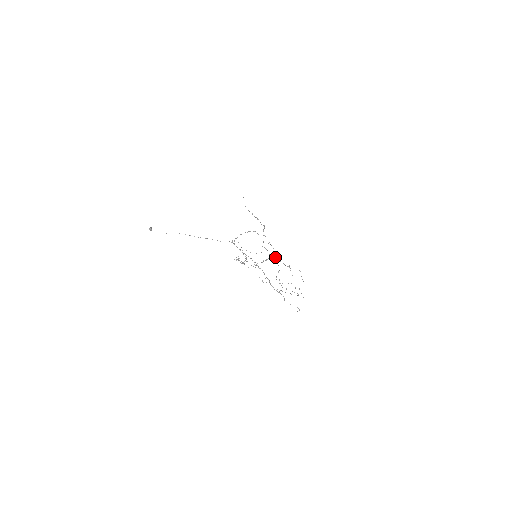
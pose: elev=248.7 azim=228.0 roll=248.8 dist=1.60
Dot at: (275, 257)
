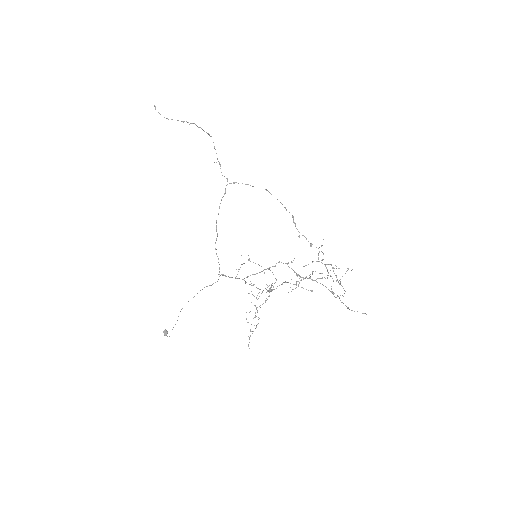
Dot at: occluded
